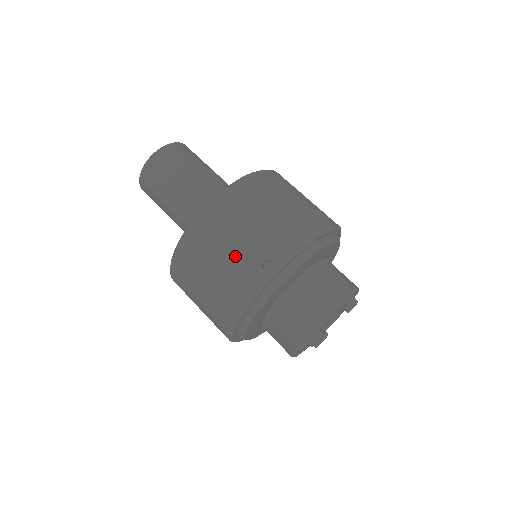
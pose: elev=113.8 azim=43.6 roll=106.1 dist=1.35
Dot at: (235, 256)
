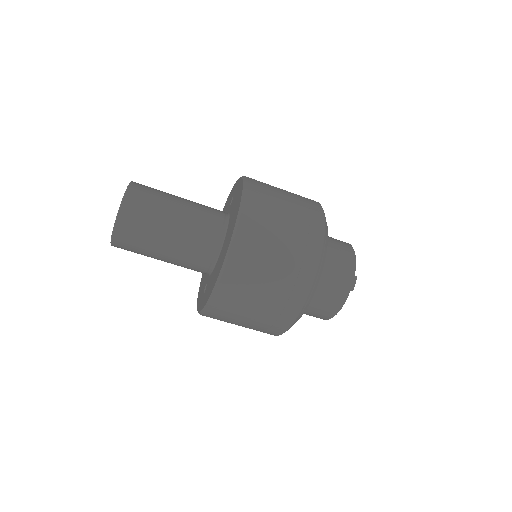
Dot at: occluded
